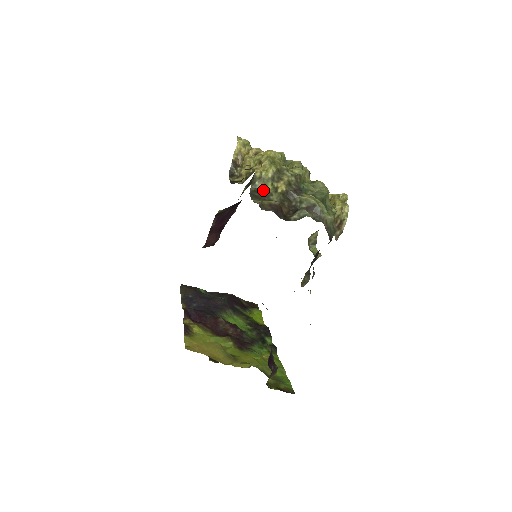
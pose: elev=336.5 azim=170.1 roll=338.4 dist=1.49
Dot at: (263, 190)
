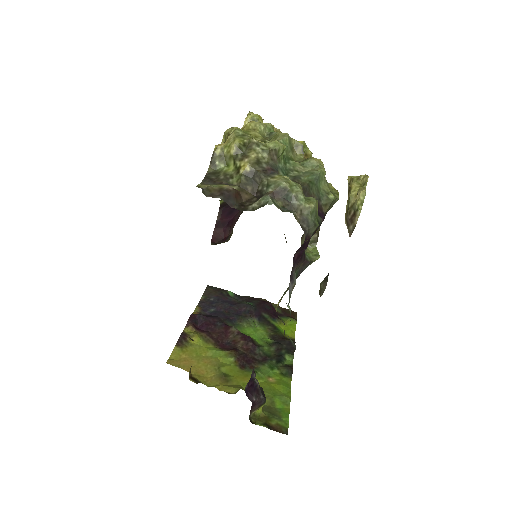
Dot at: (223, 171)
